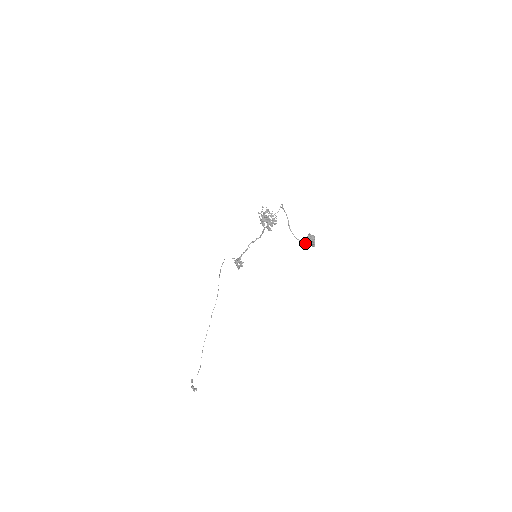
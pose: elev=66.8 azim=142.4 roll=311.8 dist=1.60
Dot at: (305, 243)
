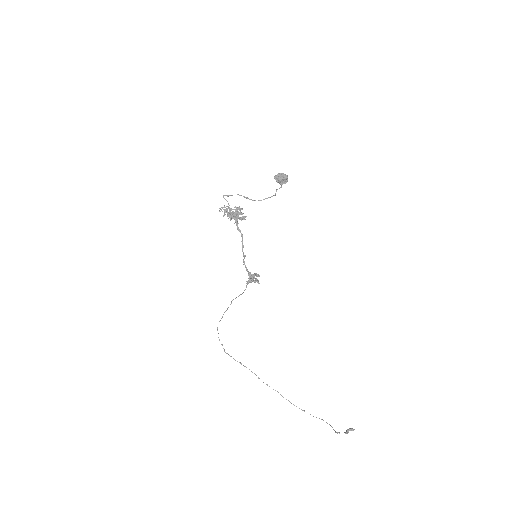
Dot at: (275, 194)
